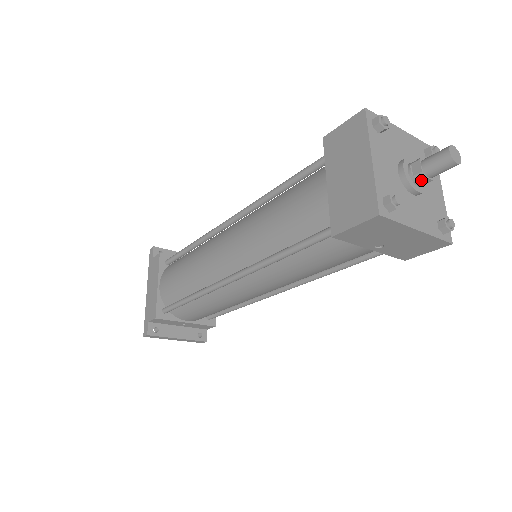
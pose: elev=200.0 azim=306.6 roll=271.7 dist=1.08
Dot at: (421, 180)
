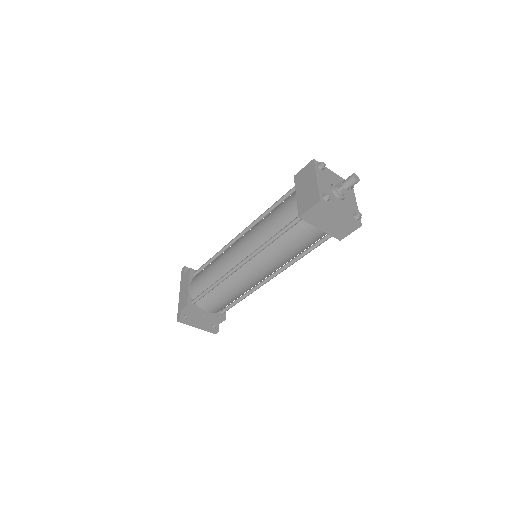
Dot at: (342, 191)
